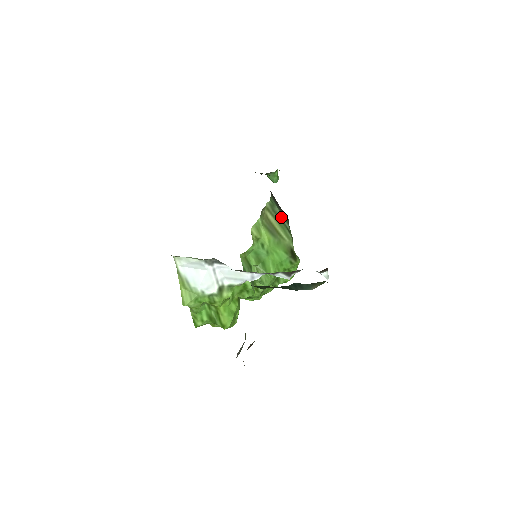
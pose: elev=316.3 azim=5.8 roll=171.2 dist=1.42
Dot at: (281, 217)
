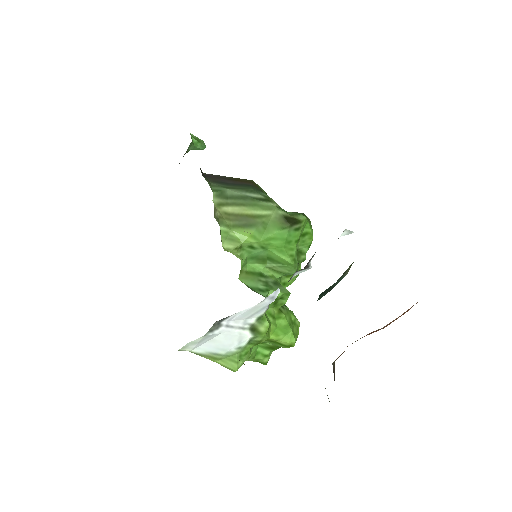
Dot at: (242, 195)
